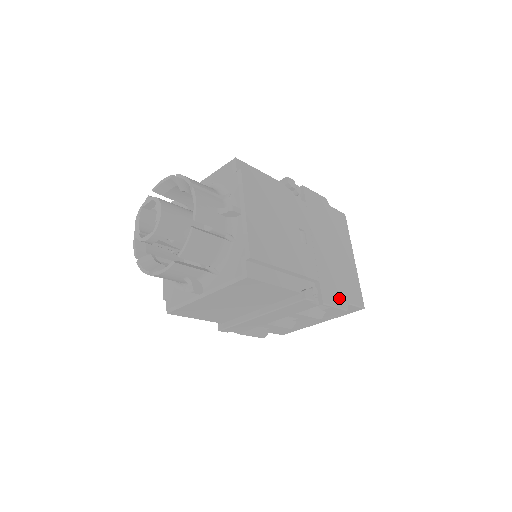
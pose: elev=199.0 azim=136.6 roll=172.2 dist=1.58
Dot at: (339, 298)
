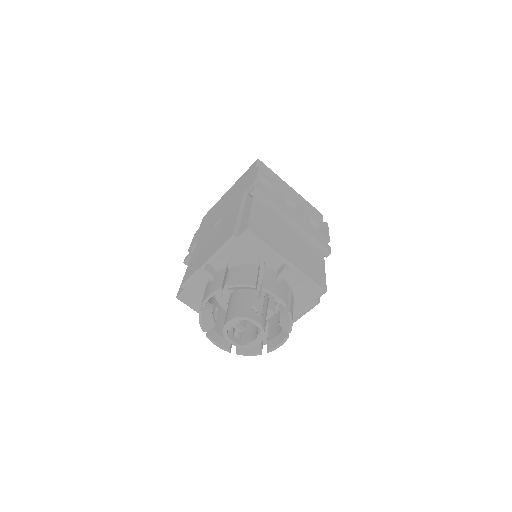
Dot at: occluded
